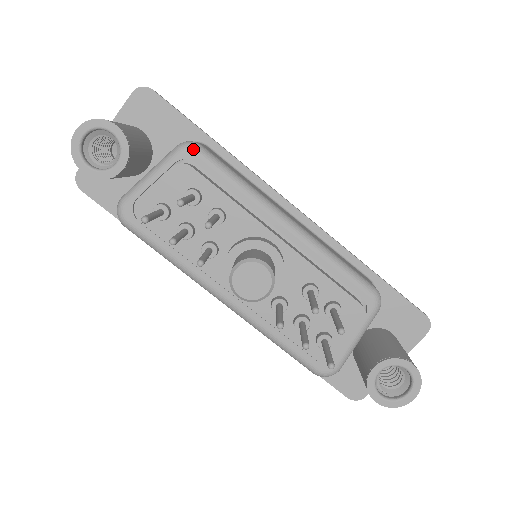
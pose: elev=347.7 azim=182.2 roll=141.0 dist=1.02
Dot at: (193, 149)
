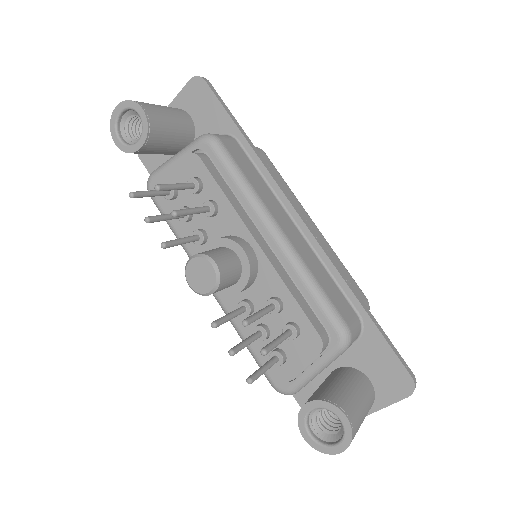
Dot at: (209, 142)
